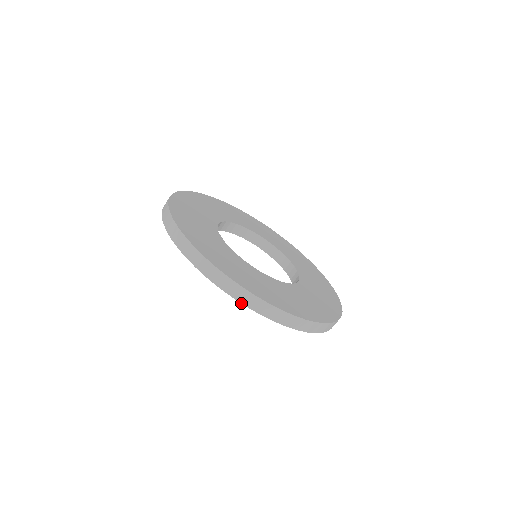
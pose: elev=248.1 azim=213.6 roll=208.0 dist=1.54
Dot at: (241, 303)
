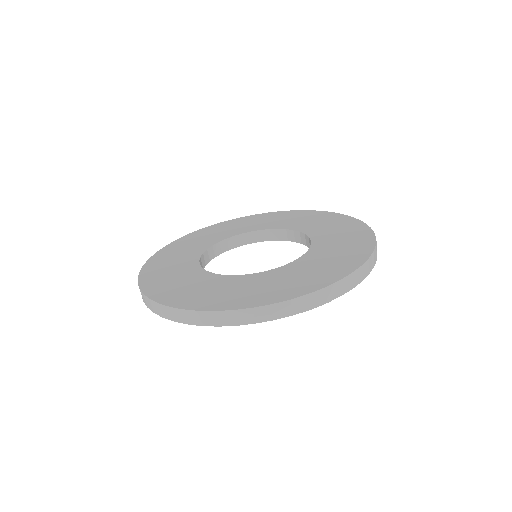
Dot at: occluded
